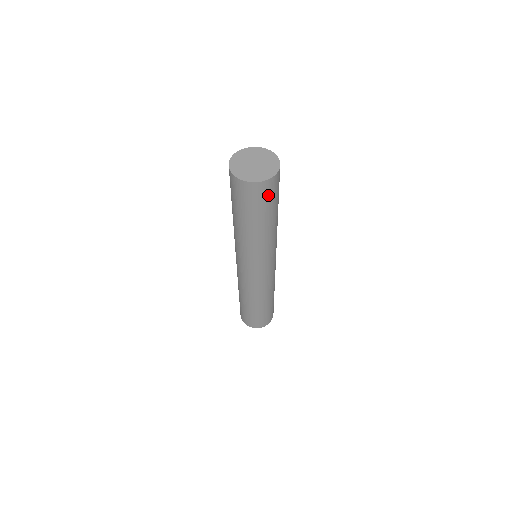
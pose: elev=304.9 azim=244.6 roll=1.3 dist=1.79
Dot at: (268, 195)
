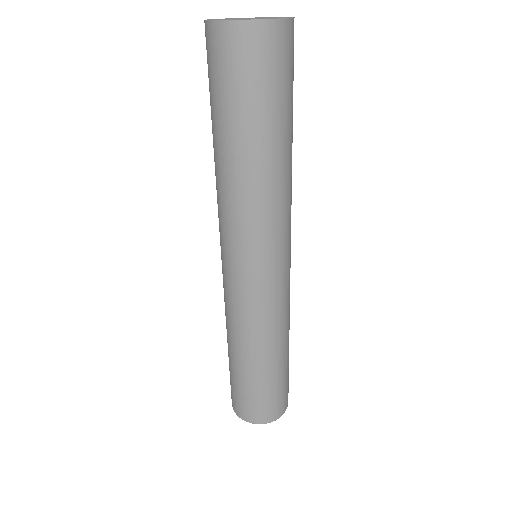
Dot at: (252, 66)
